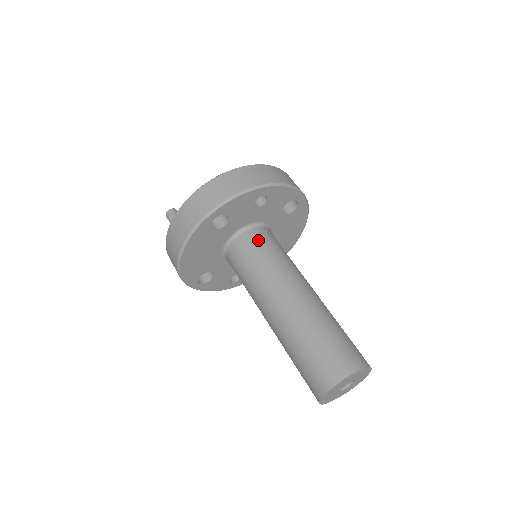
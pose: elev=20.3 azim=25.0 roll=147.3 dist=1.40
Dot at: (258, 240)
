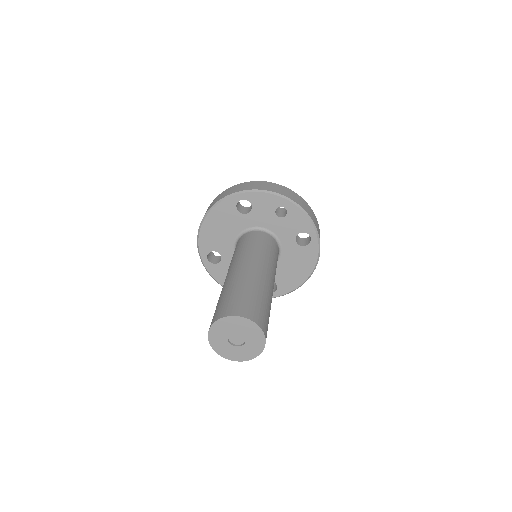
Dot at: (262, 238)
